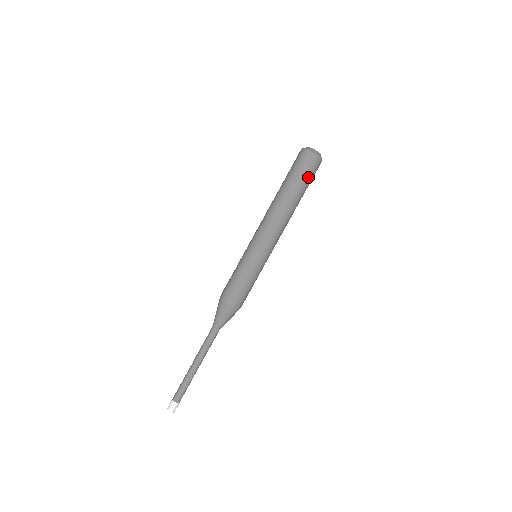
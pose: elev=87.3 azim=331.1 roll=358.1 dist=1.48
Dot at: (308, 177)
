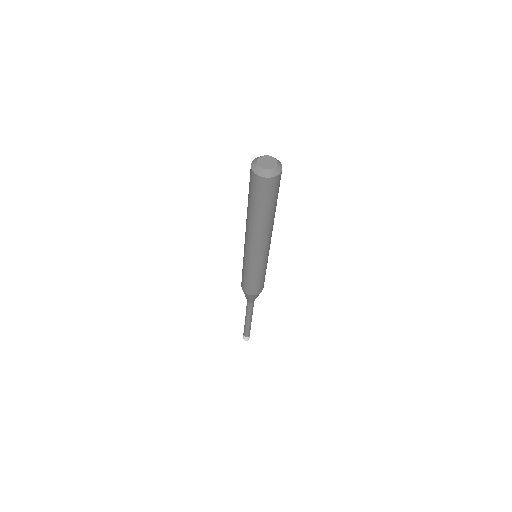
Dot at: (277, 194)
